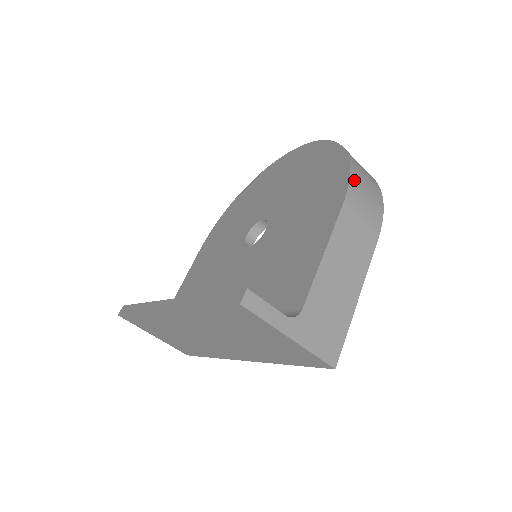
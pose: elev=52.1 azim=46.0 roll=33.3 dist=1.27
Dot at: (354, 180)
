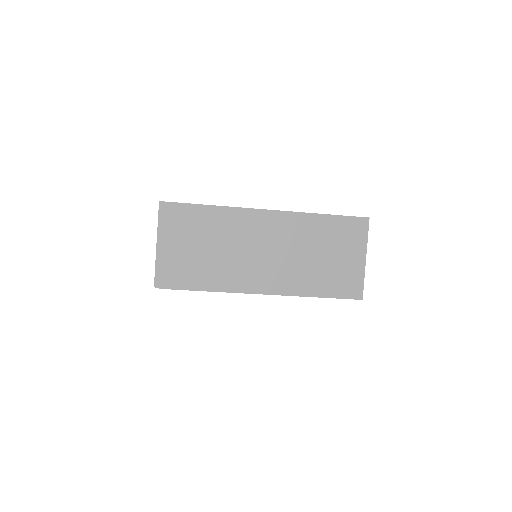
Dot at: occluded
